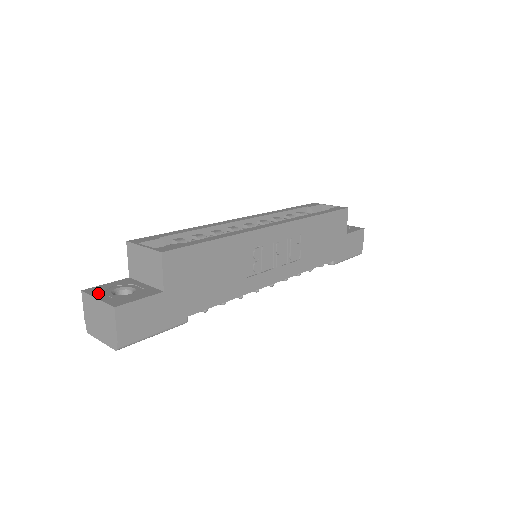
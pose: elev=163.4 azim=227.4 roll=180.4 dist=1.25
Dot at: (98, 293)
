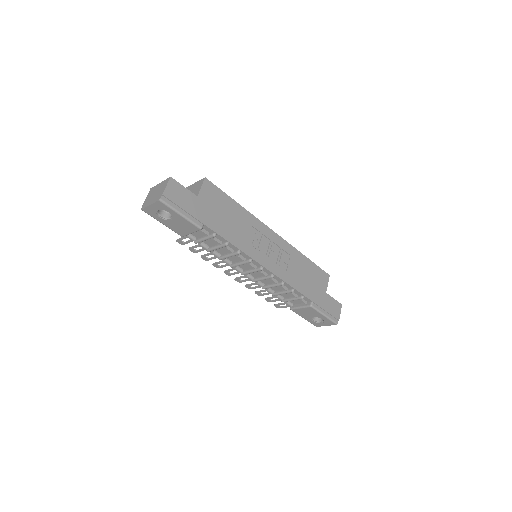
Dot at: occluded
